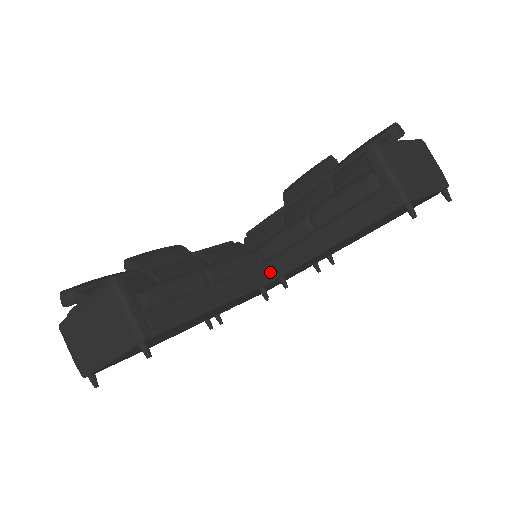
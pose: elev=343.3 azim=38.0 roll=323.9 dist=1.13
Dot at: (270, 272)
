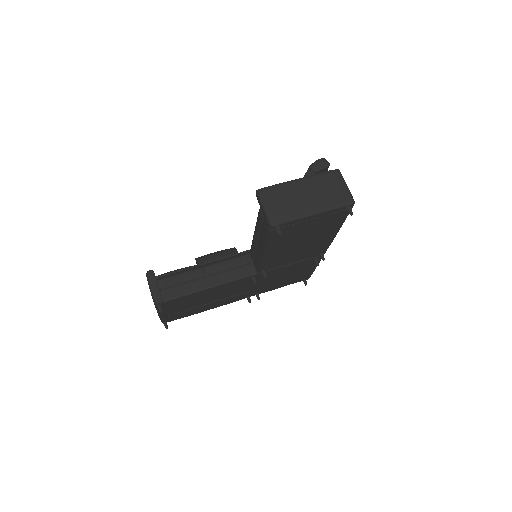
Dot at: (255, 267)
